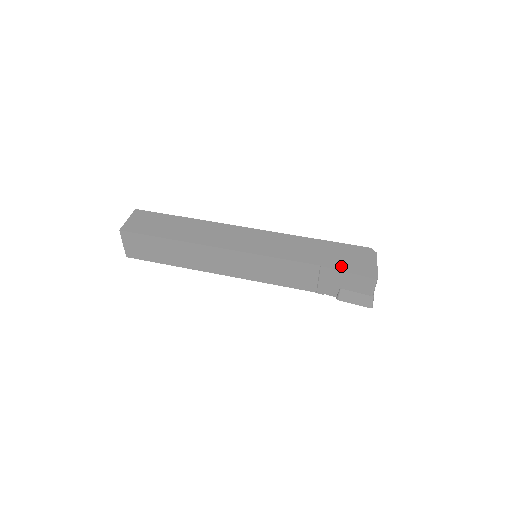
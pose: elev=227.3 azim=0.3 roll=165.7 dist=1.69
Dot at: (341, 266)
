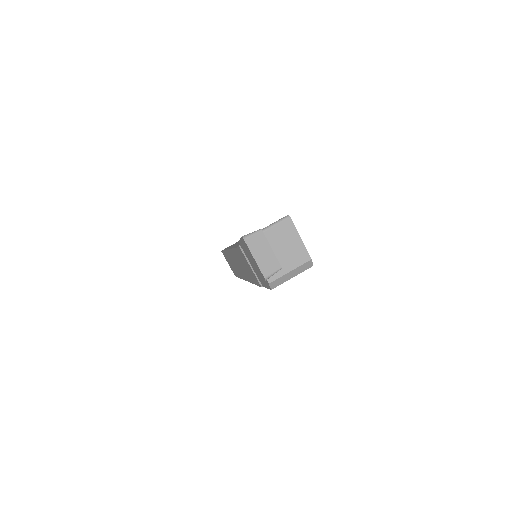
Dot at: occluded
